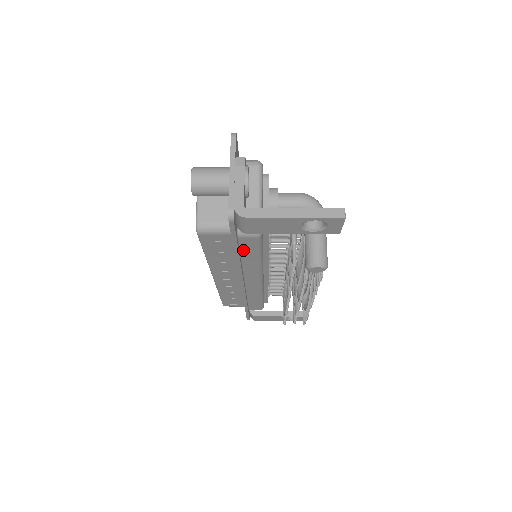
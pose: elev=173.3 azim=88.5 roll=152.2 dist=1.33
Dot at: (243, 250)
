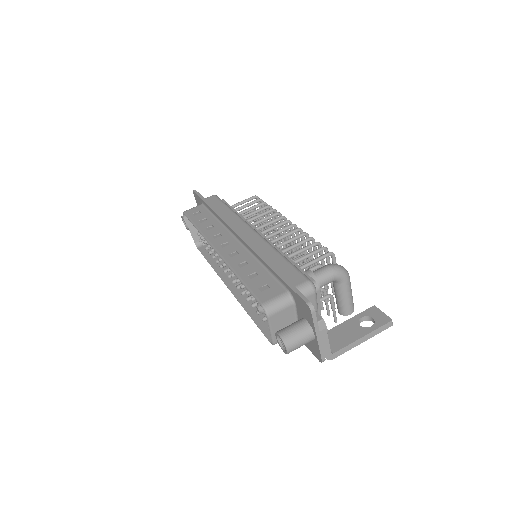
Dot at: occluded
